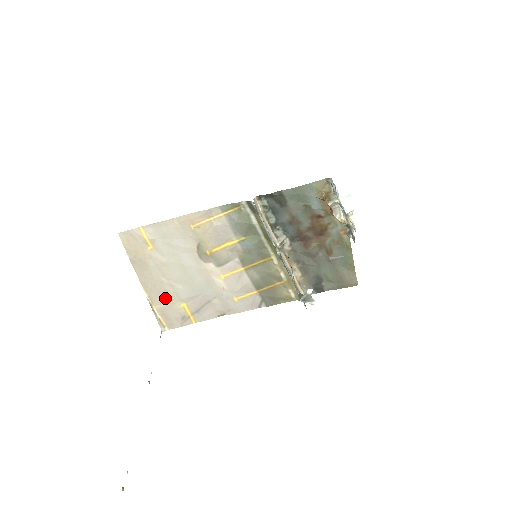
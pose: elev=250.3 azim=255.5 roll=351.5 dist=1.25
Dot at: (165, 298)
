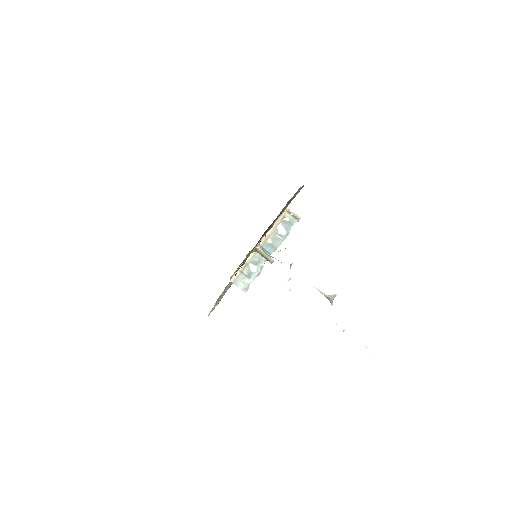
Dot at: occluded
